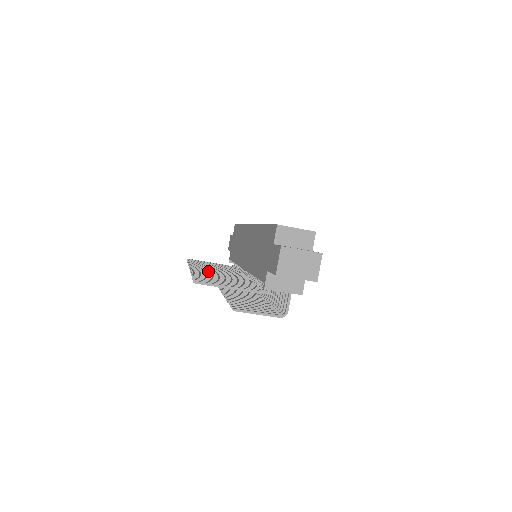
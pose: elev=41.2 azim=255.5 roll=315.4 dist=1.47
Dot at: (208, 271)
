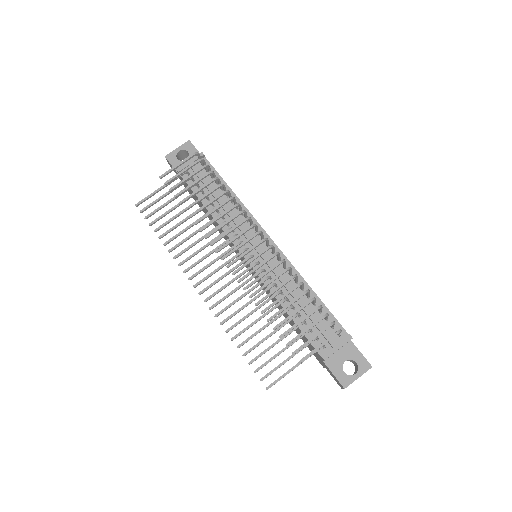
Dot at: (204, 268)
